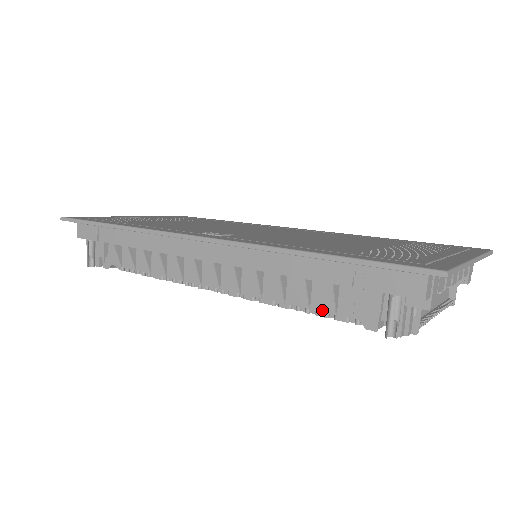
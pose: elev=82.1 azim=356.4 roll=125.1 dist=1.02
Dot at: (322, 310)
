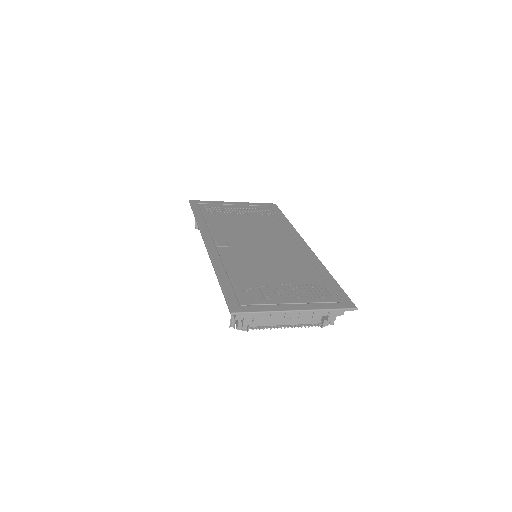
Dot at: occluded
